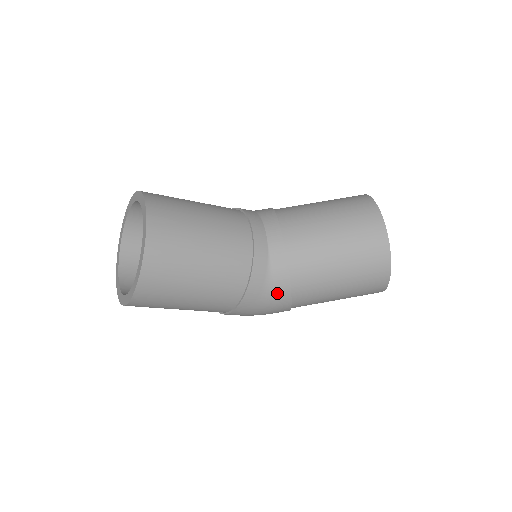
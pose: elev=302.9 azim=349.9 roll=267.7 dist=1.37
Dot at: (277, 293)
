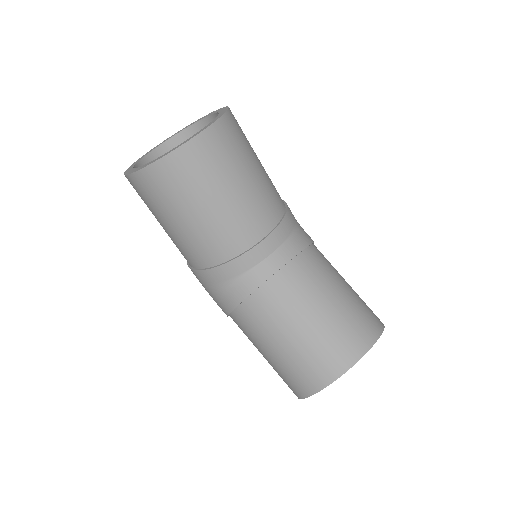
Dot at: (223, 298)
